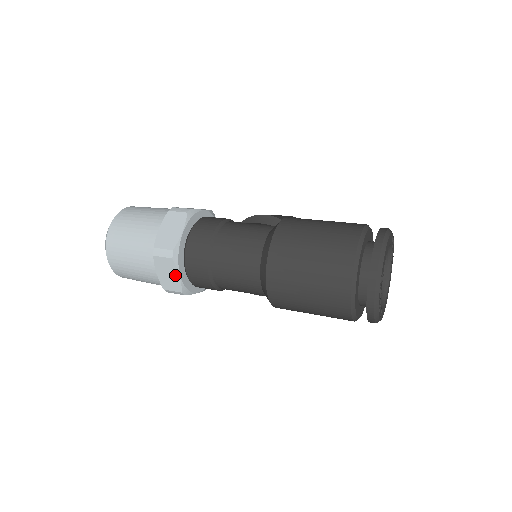
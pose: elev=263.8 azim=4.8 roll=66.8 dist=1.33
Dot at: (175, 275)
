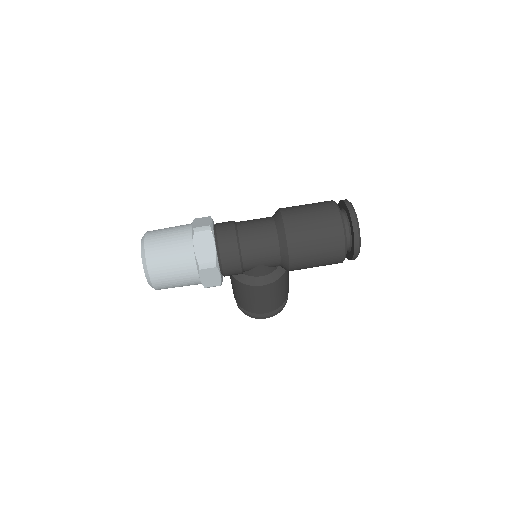
Dot at: (211, 245)
